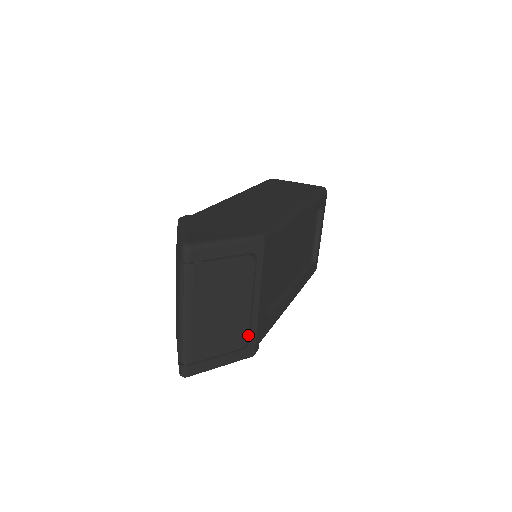
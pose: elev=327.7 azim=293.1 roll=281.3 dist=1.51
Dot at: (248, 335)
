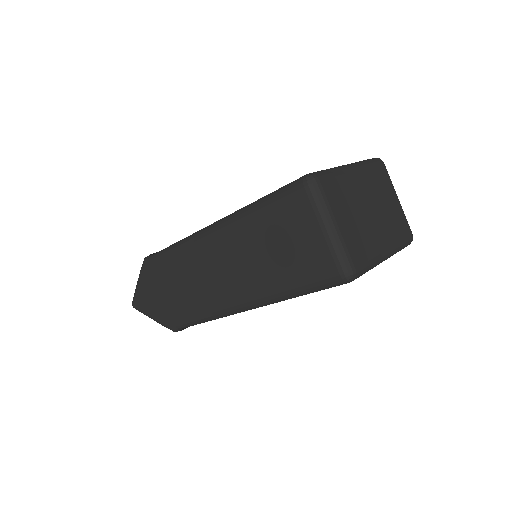
Dot at: occluded
